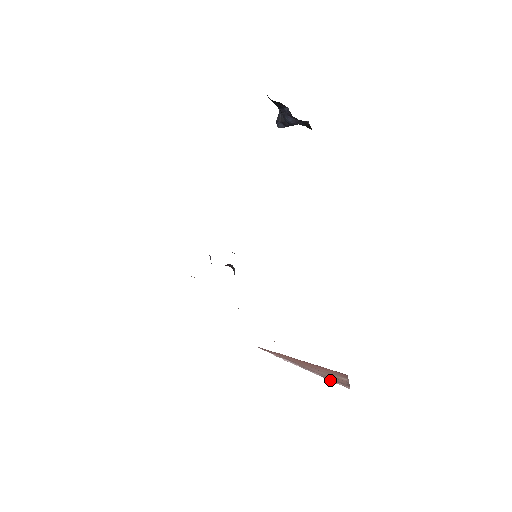
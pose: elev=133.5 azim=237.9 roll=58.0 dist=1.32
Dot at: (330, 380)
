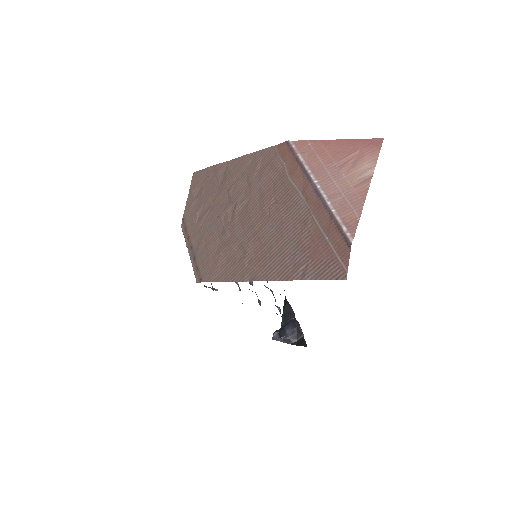
Dot at: (335, 213)
